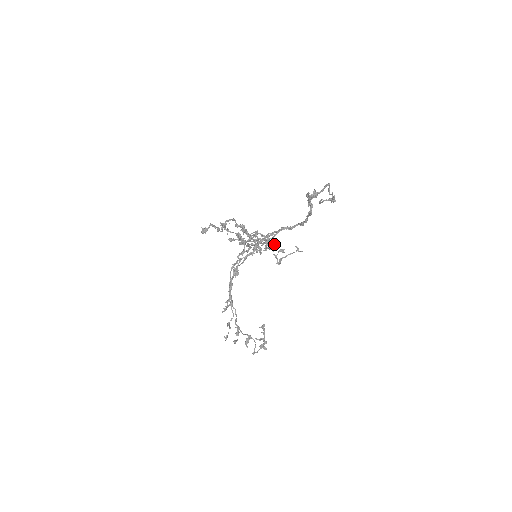
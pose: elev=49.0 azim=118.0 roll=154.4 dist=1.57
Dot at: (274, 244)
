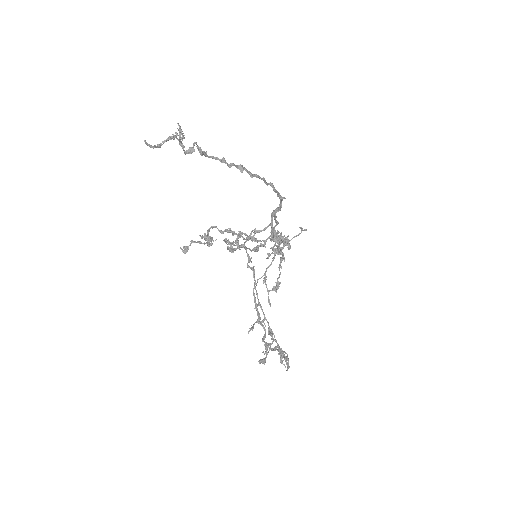
Dot at: (276, 235)
